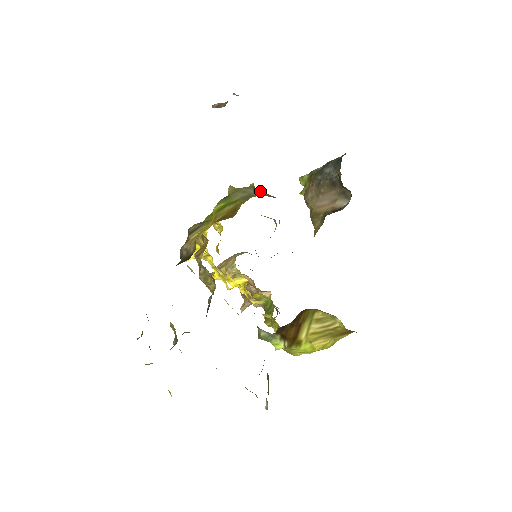
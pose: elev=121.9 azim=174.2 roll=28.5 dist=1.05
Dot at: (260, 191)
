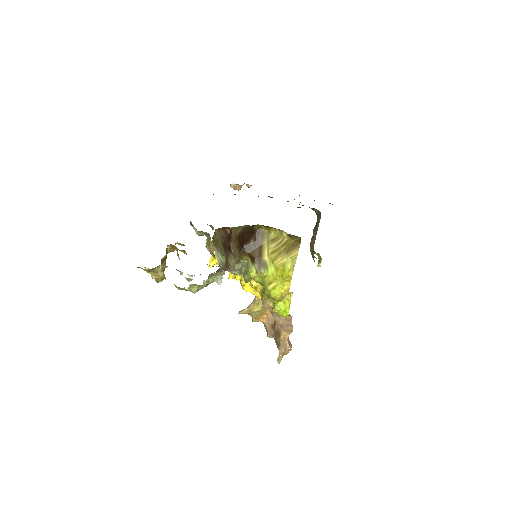
Dot at: occluded
